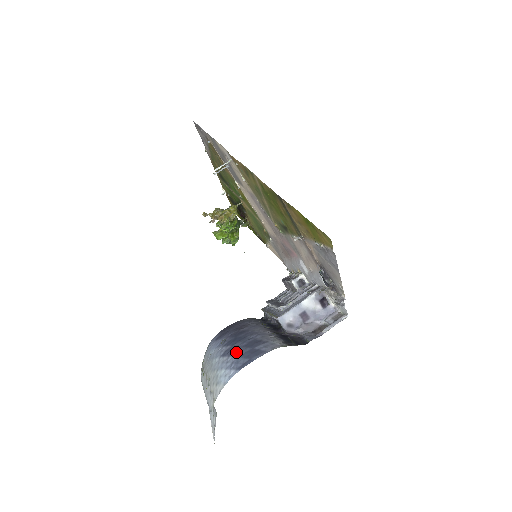
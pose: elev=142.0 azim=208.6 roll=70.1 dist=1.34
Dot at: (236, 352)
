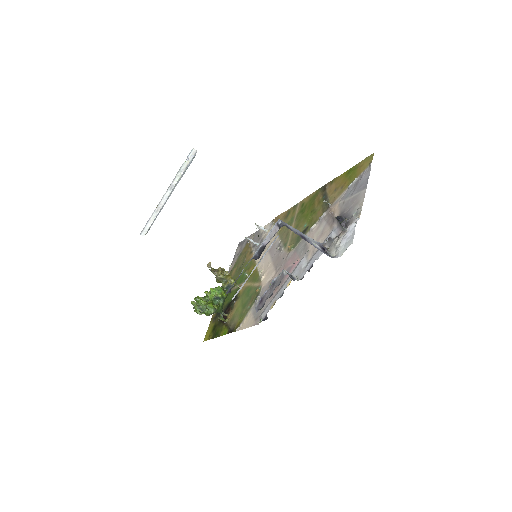
Dot at: occluded
